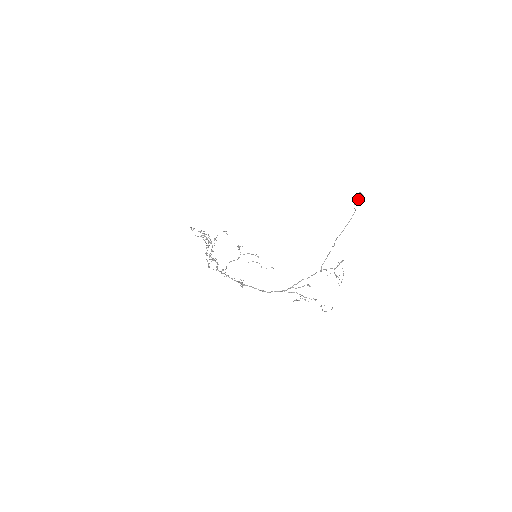
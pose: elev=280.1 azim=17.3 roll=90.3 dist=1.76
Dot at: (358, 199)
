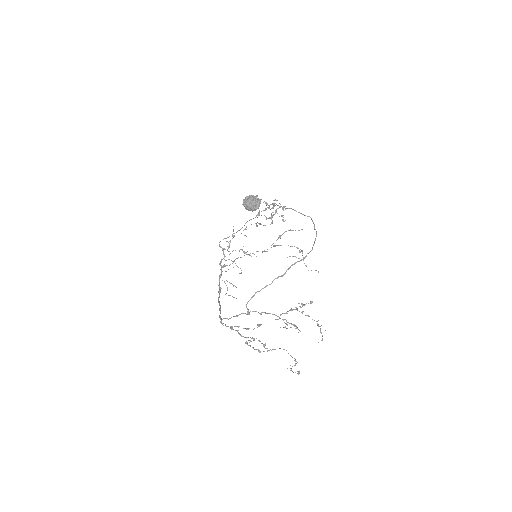
Dot at: (248, 208)
